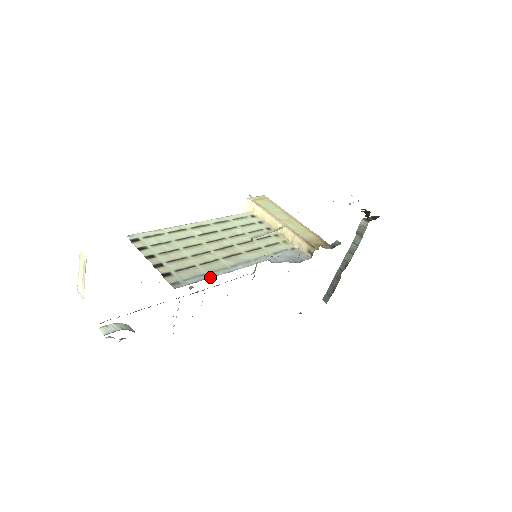
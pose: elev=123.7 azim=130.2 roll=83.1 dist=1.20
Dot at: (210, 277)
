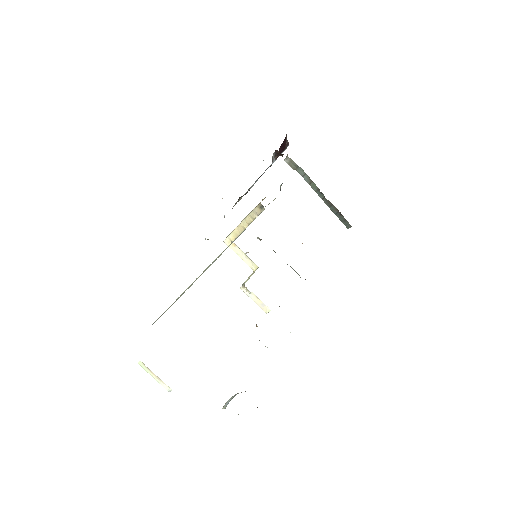
Dot at: occluded
